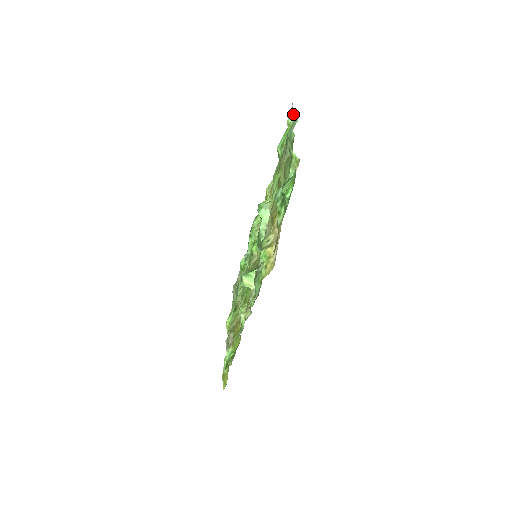
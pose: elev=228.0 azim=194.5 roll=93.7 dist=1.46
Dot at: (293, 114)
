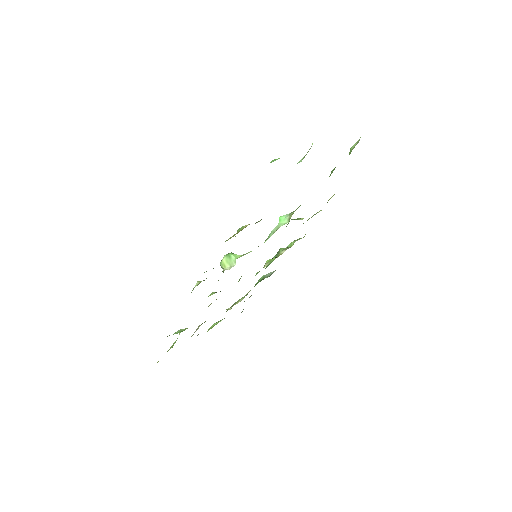
Dot at: occluded
